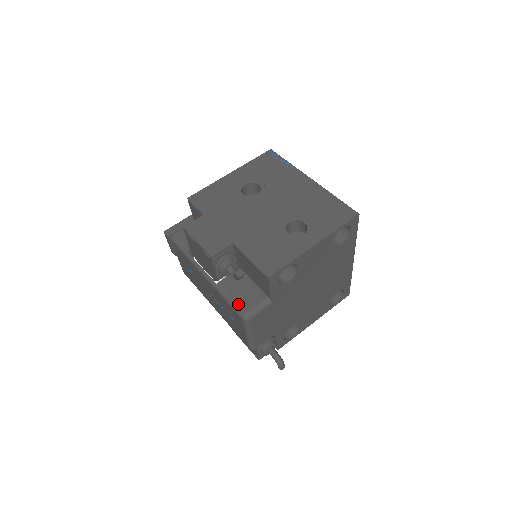
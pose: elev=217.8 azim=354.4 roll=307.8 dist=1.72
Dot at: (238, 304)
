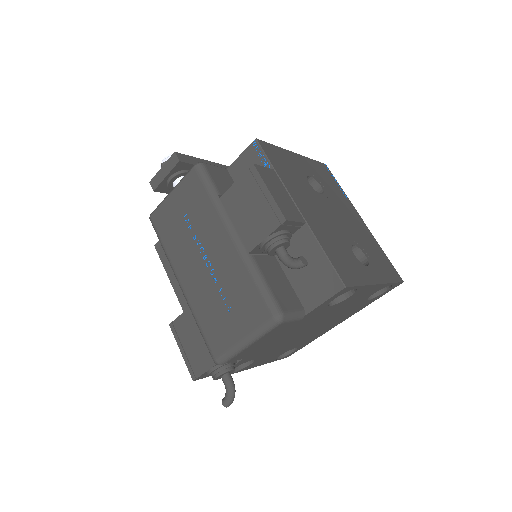
Dot at: (275, 296)
